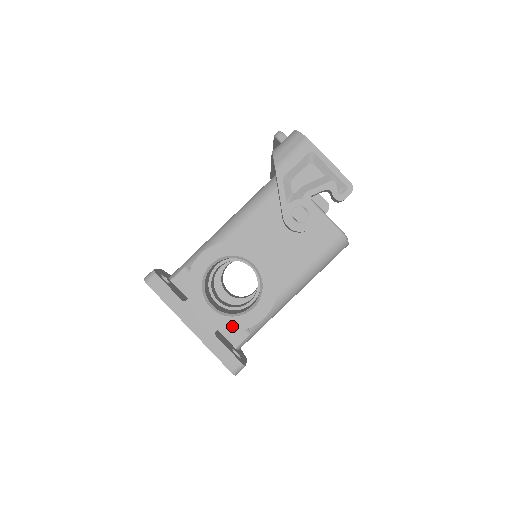
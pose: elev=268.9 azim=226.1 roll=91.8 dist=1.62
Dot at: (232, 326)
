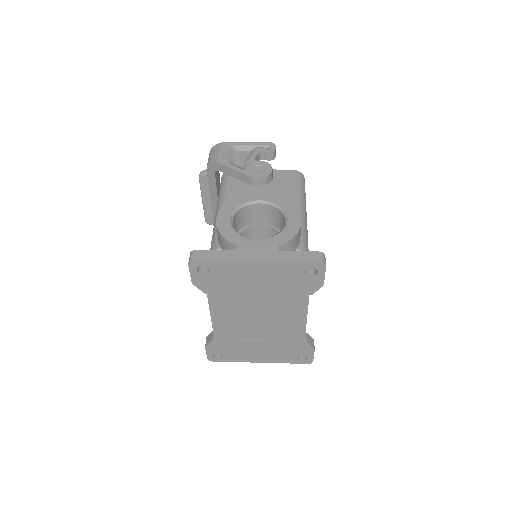
Dot at: (286, 238)
